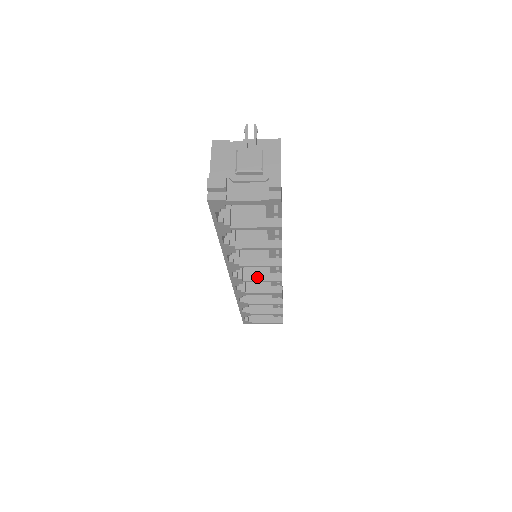
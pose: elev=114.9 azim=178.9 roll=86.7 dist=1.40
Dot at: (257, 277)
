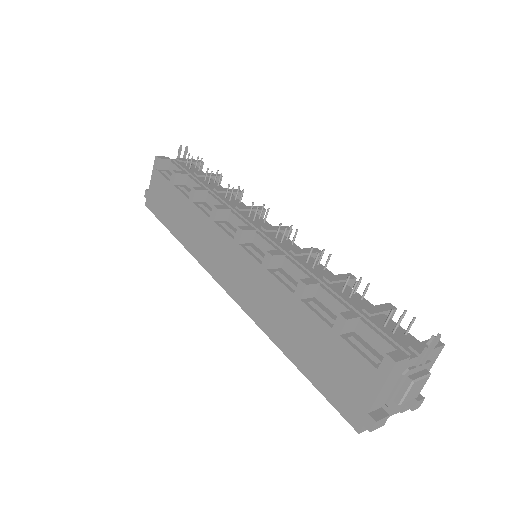
Dot at: occluded
